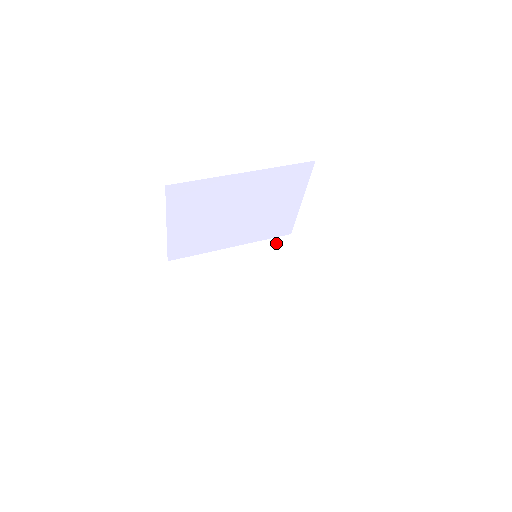
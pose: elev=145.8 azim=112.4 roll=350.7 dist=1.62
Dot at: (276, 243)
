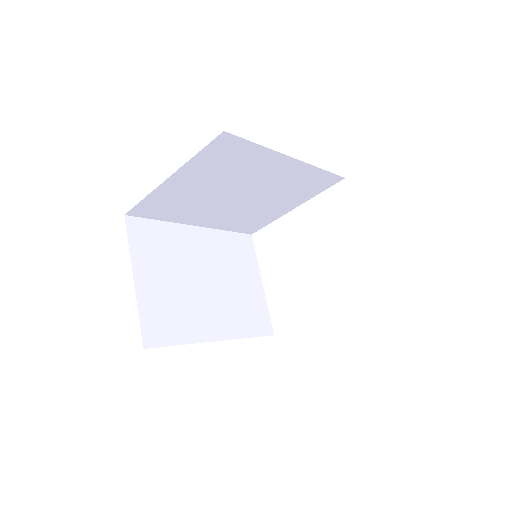
Dot at: (238, 239)
